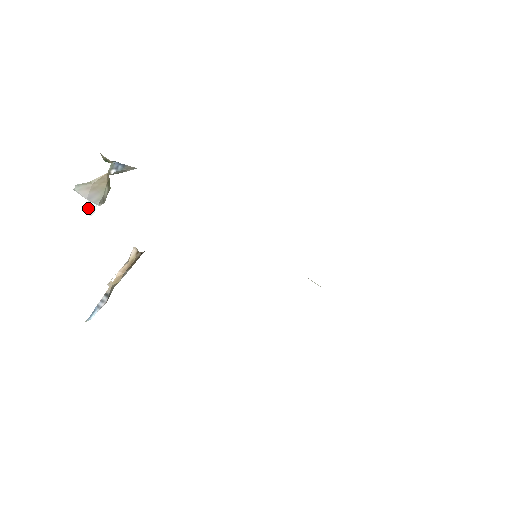
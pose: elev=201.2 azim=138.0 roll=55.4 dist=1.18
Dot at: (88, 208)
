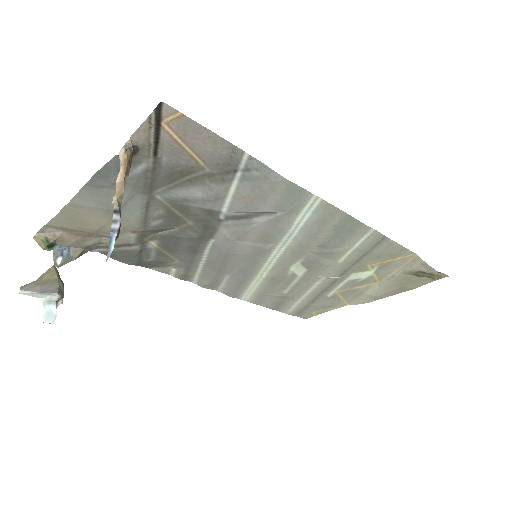
Dot at: (46, 315)
